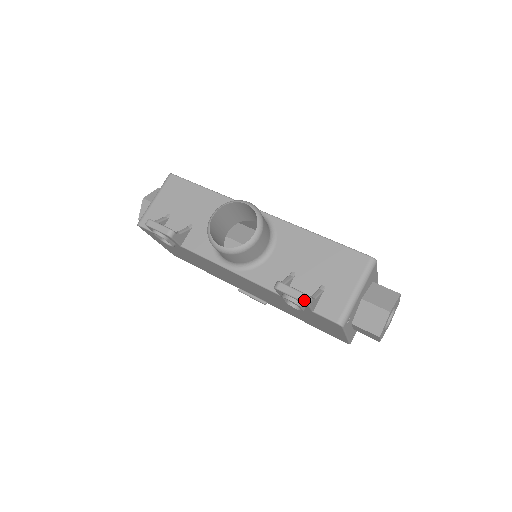
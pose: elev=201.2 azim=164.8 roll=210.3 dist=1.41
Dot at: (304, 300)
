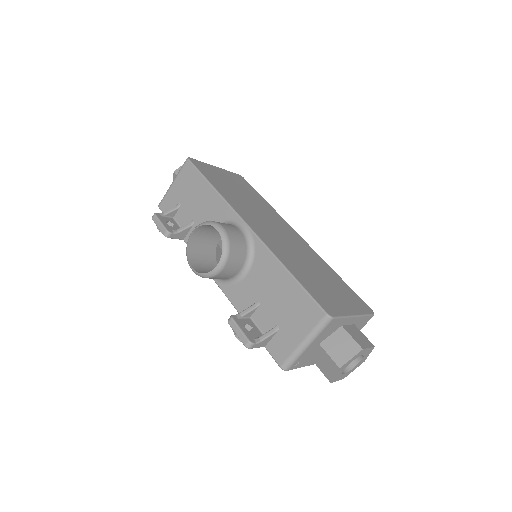
Dot at: (245, 344)
